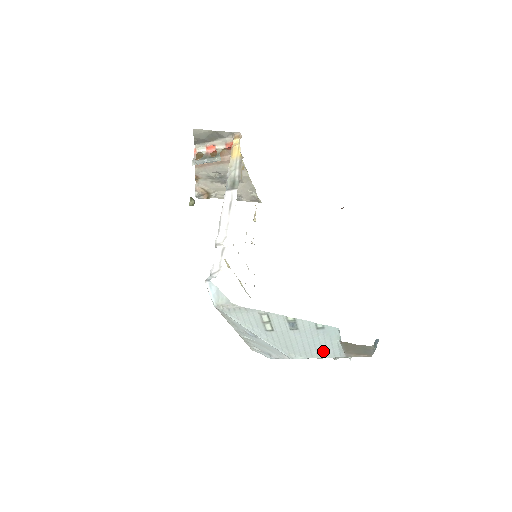
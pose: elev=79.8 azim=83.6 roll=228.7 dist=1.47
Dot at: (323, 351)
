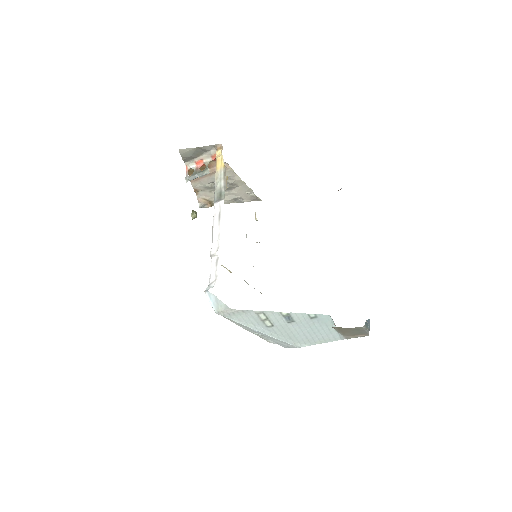
Dot at: (324, 337)
